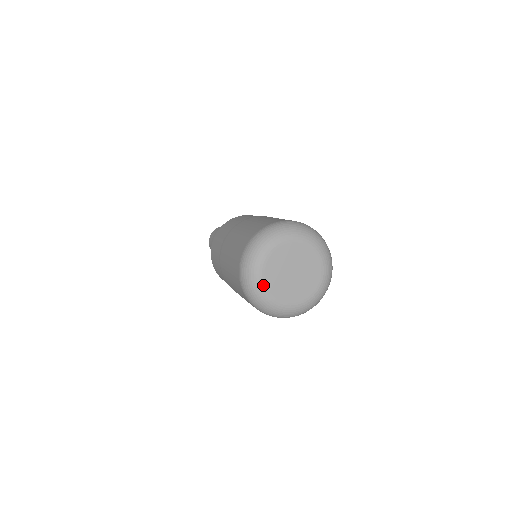
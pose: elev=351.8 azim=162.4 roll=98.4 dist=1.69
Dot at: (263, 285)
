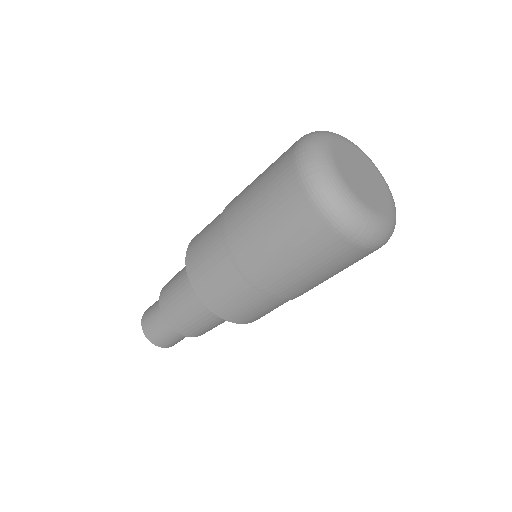
Dot at: (350, 190)
